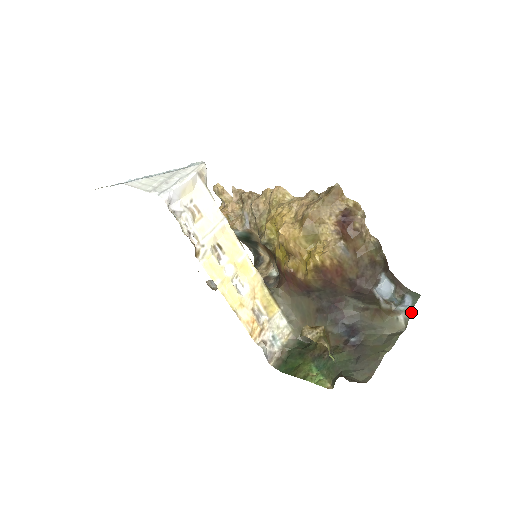
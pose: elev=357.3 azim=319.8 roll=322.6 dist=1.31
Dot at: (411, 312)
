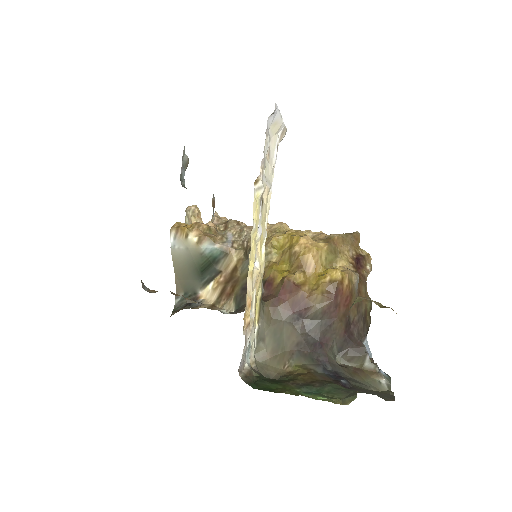
Dot at: occluded
